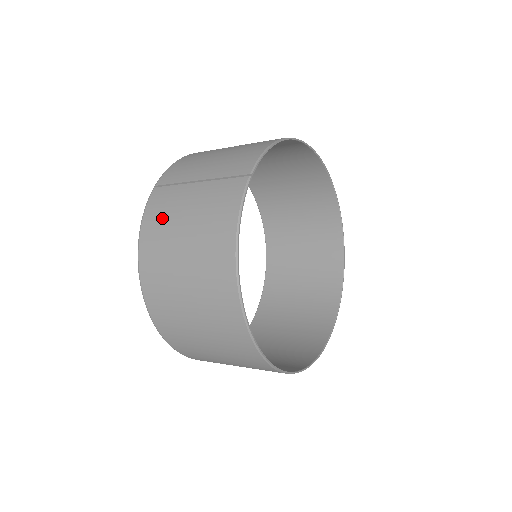
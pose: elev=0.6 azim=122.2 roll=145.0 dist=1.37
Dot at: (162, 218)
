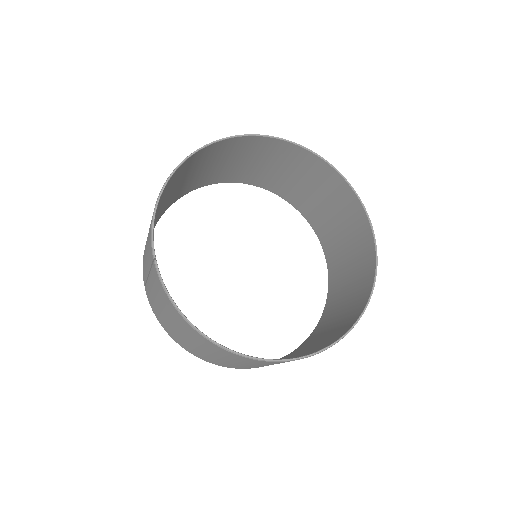
Dot at: (158, 314)
